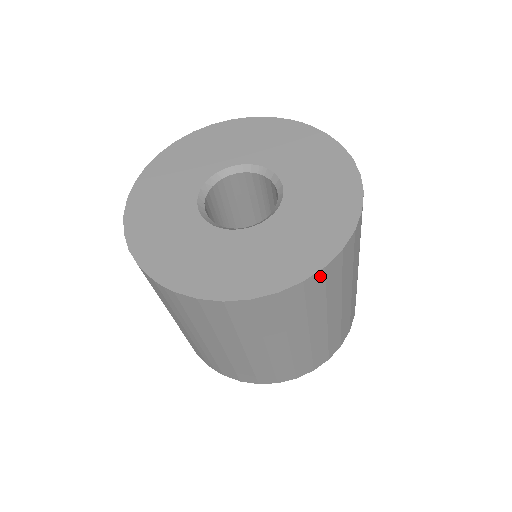
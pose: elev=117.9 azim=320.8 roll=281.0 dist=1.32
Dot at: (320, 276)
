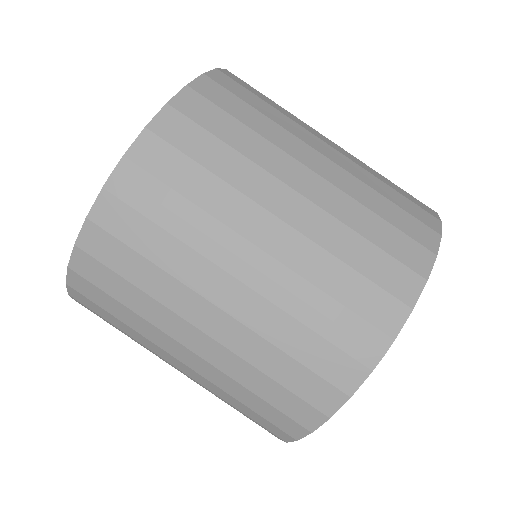
Dot at: (233, 76)
